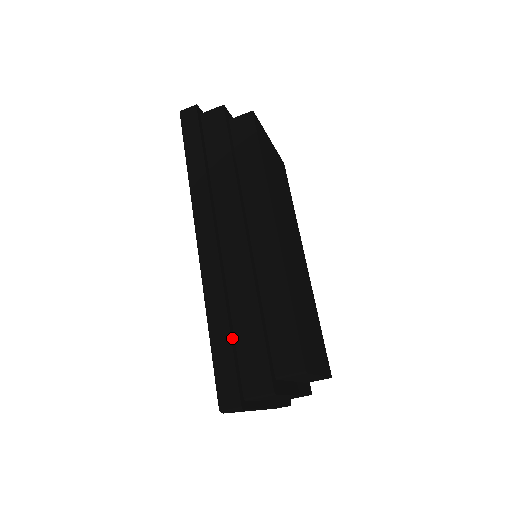
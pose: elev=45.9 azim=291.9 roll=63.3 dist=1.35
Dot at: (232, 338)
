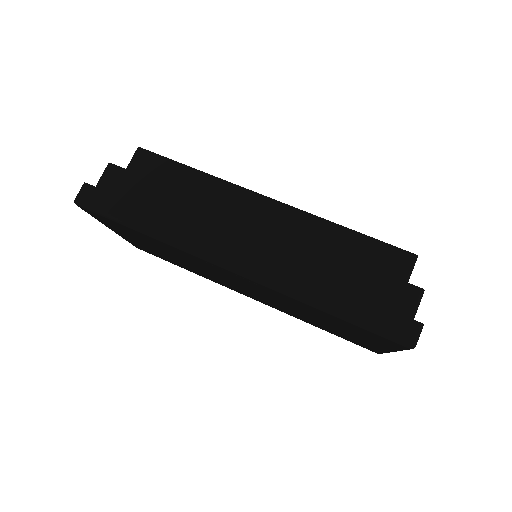
Dot at: (350, 294)
